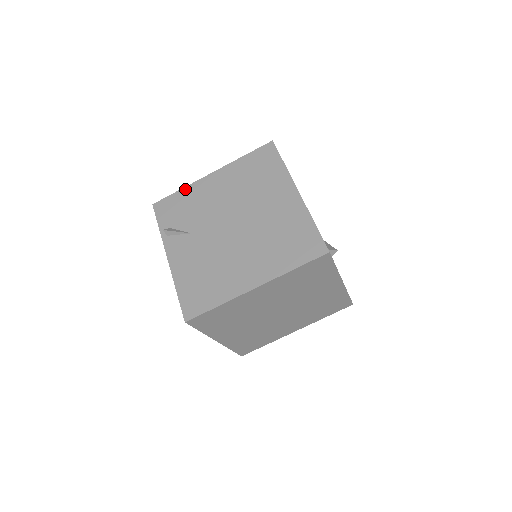
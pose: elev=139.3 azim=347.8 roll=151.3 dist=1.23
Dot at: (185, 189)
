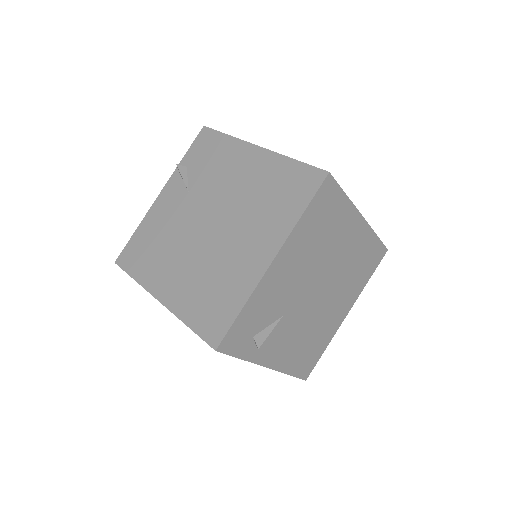
Dot at: (230, 139)
